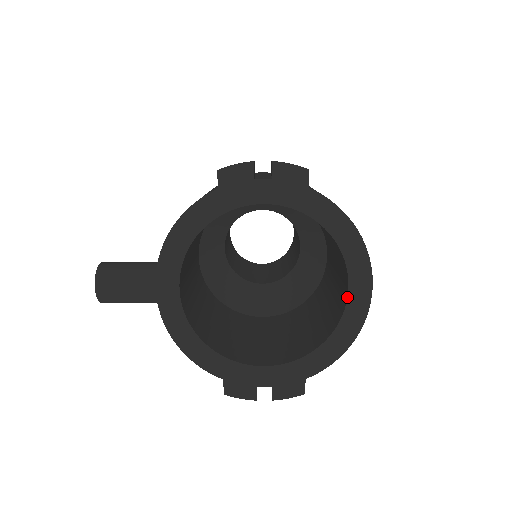
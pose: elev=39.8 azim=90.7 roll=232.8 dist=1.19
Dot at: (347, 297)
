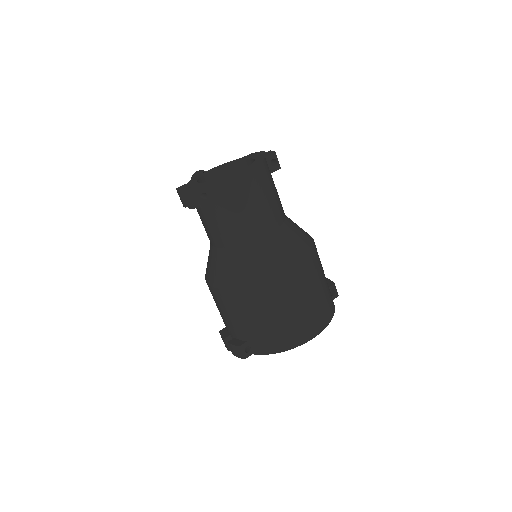
Dot at: occluded
